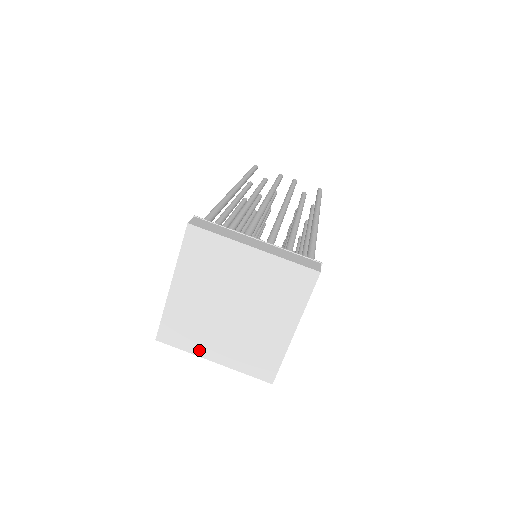
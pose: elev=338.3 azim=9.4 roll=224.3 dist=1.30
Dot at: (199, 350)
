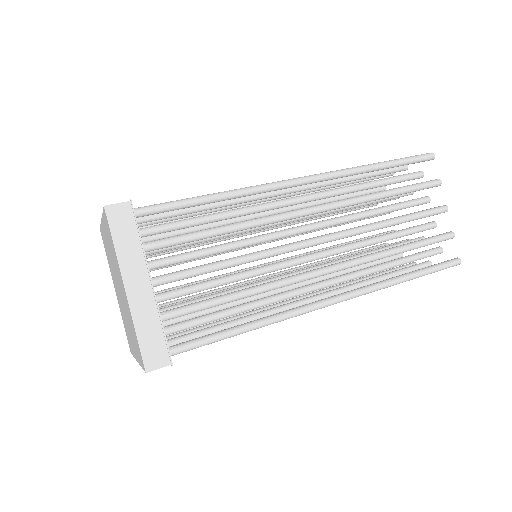
Dot at: (133, 351)
